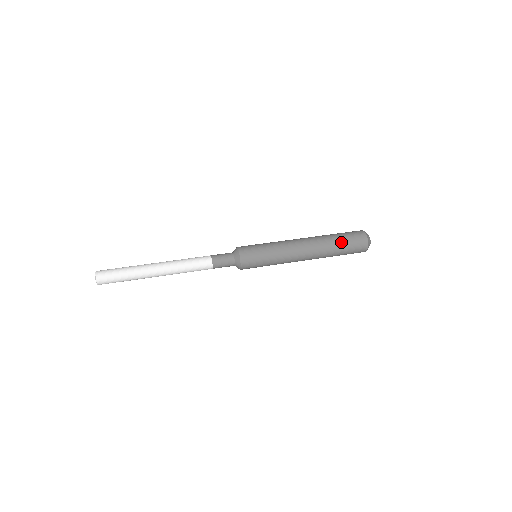
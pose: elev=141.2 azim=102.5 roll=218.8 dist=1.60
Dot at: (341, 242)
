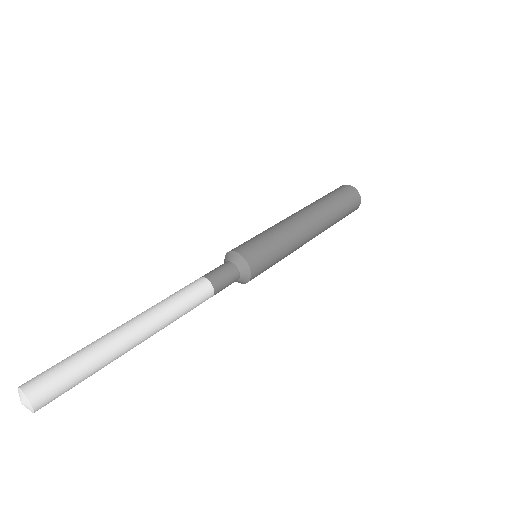
Dot at: (338, 202)
